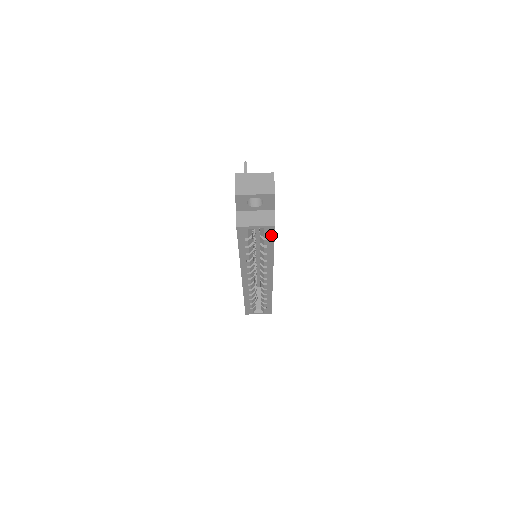
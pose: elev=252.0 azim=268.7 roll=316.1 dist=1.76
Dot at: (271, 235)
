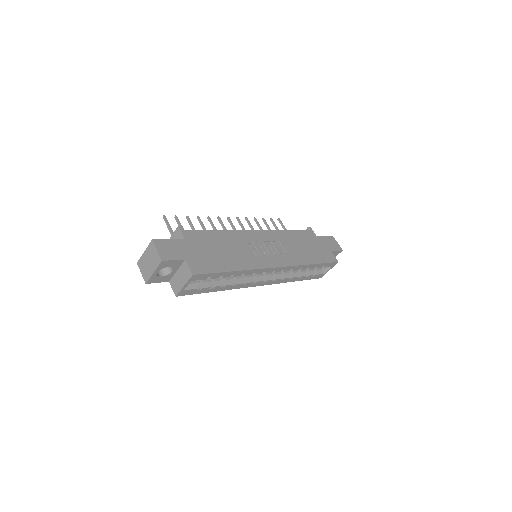
Dot at: (206, 275)
